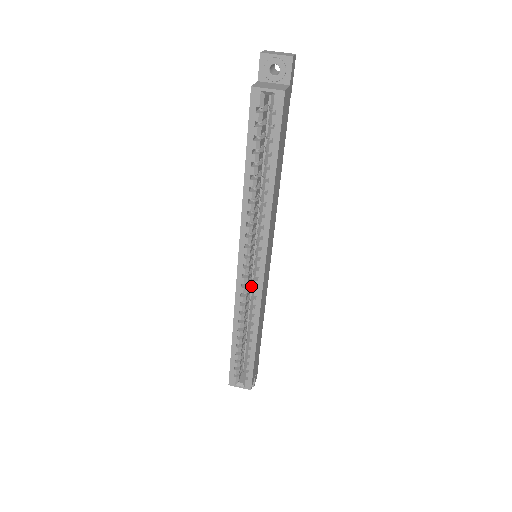
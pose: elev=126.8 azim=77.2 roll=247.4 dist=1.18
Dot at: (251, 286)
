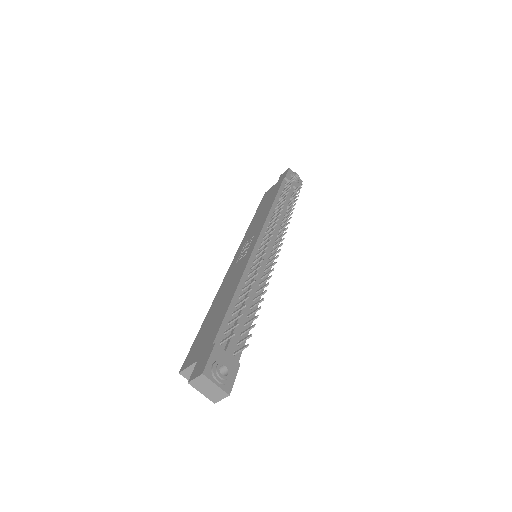
Dot at: occluded
